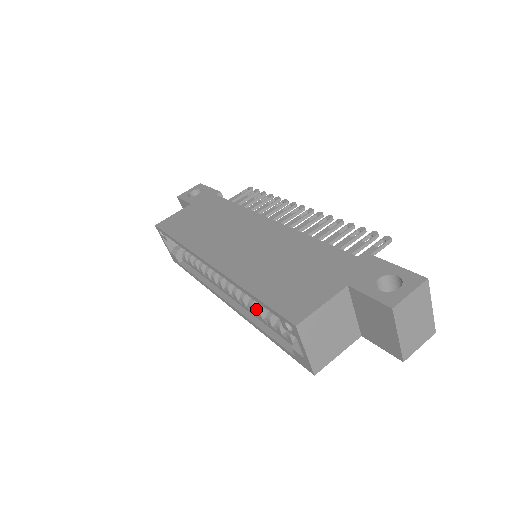
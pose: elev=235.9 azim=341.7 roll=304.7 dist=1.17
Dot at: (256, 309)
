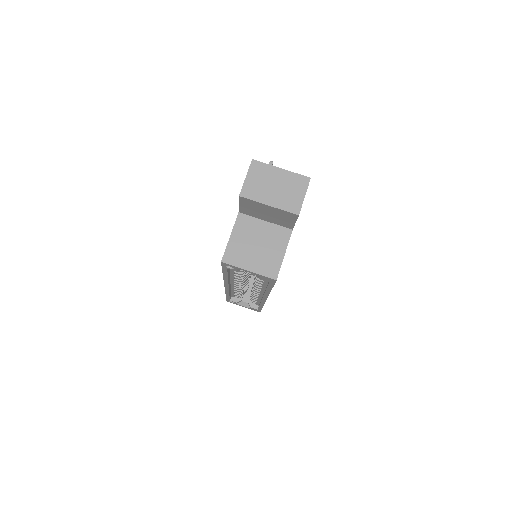
Dot at: occluded
